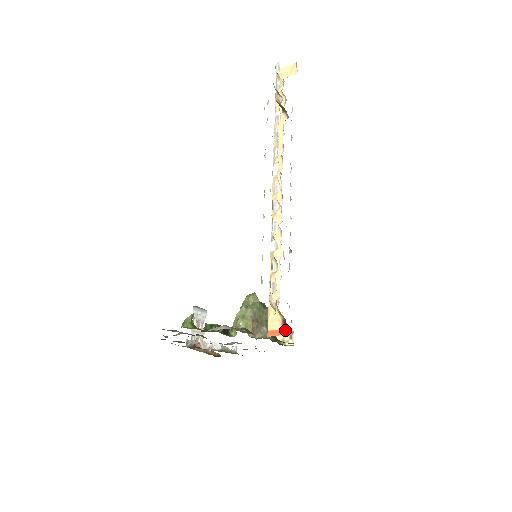
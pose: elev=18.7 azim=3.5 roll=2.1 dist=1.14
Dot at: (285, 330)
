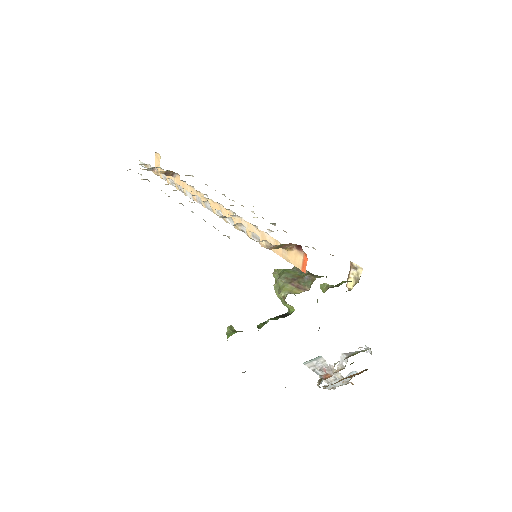
Dot at: (301, 249)
